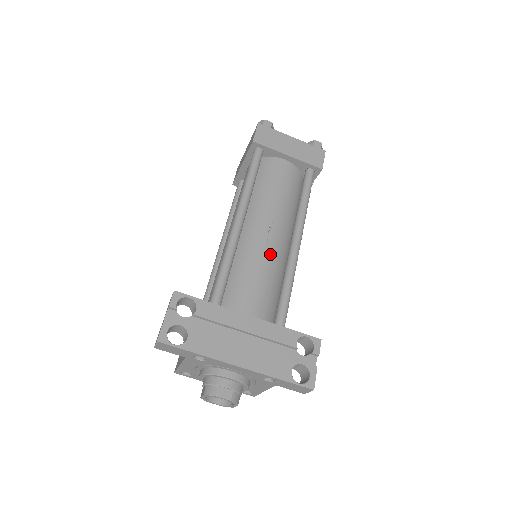
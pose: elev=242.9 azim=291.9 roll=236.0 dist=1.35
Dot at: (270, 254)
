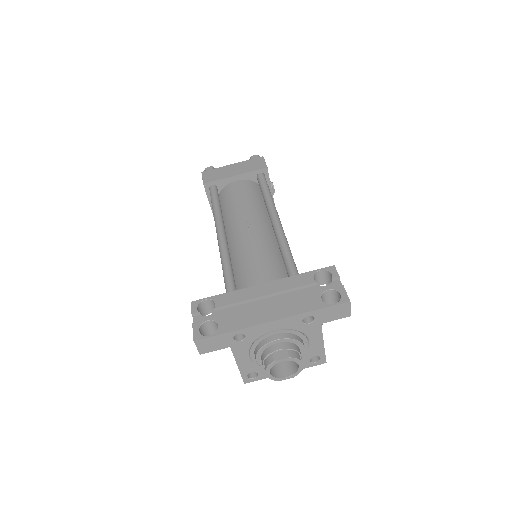
Dot at: (258, 240)
